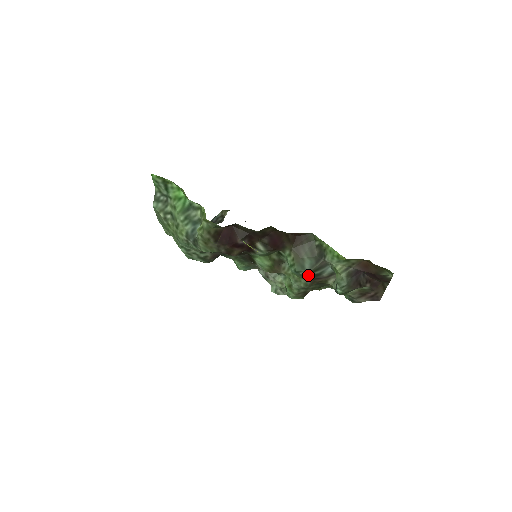
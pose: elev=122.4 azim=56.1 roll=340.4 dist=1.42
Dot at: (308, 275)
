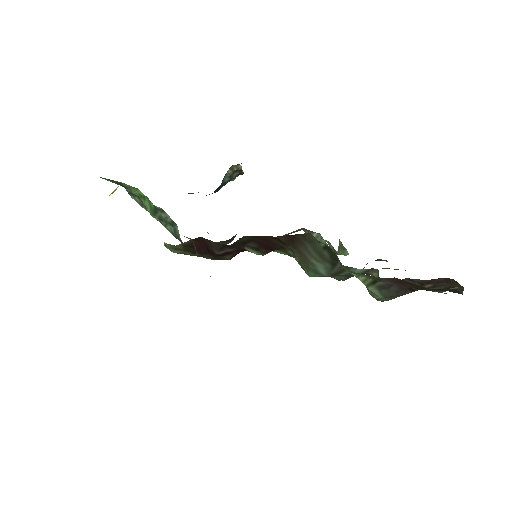
Dot at: (331, 276)
